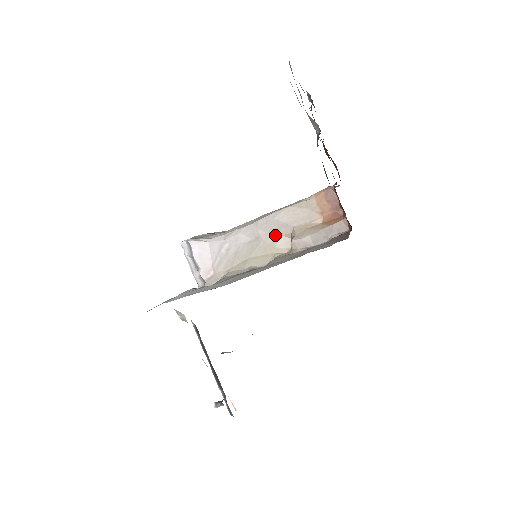
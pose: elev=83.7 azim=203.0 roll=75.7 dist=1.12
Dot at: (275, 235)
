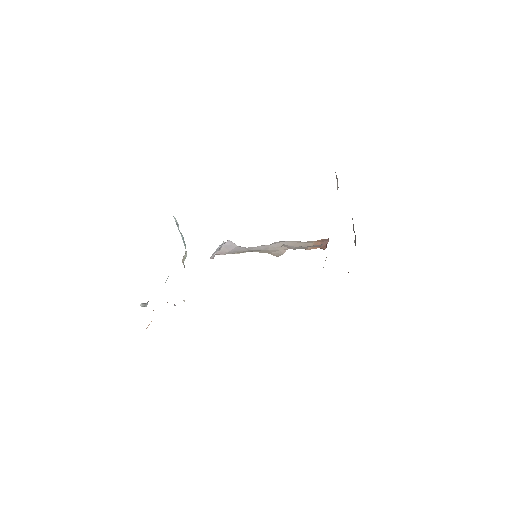
Dot at: (277, 250)
